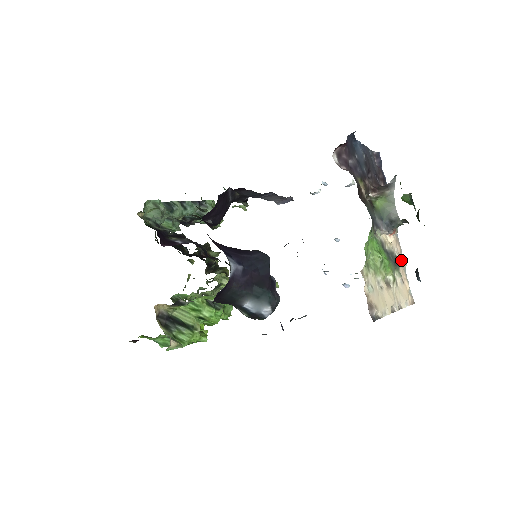
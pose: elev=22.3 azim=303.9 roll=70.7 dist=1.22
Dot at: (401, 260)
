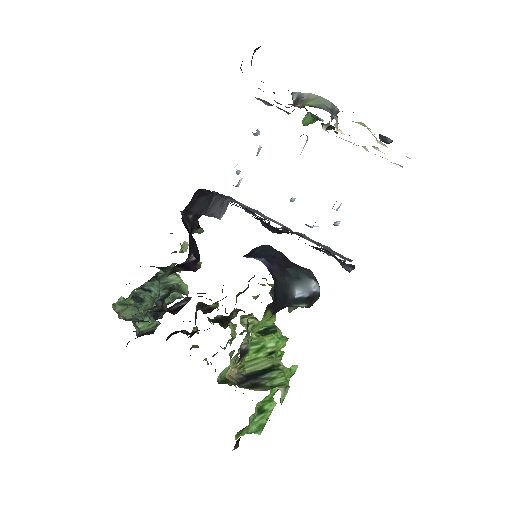
Dot at: occluded
